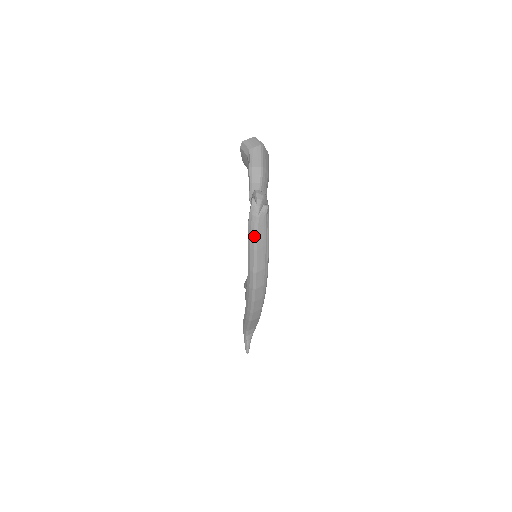
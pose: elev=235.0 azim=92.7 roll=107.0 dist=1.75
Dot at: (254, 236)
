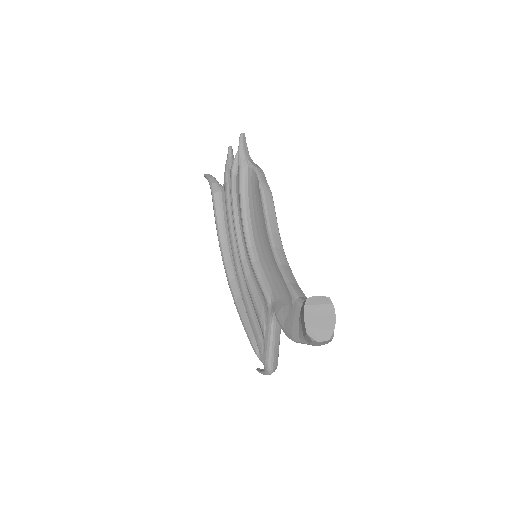
Dot at: occluded
